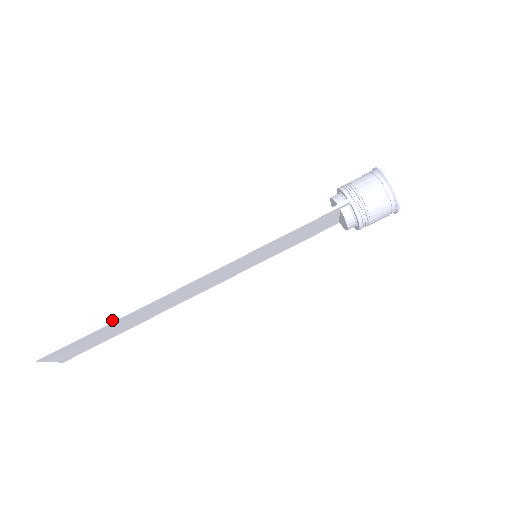
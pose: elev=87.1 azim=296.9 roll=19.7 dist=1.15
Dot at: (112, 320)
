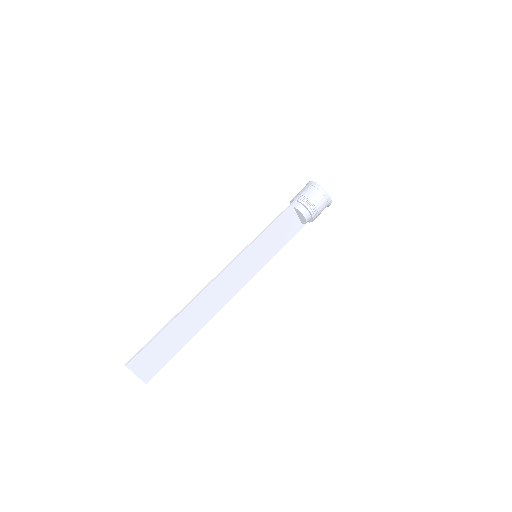
Dot at: (172, 319)
